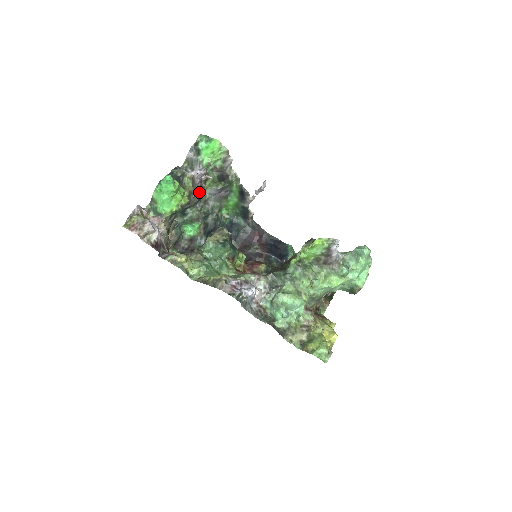
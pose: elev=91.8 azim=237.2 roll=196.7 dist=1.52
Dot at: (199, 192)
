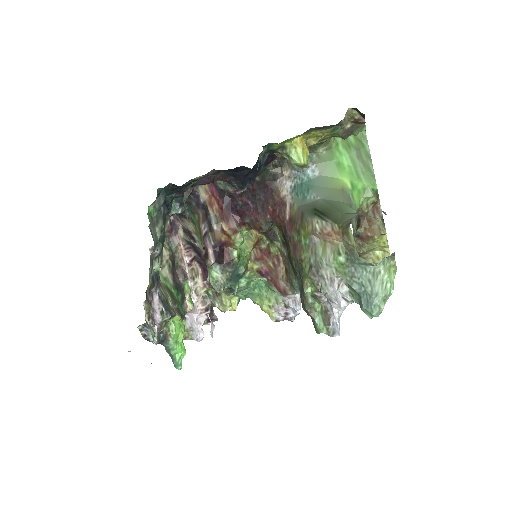
Dot at: (153, 288)
